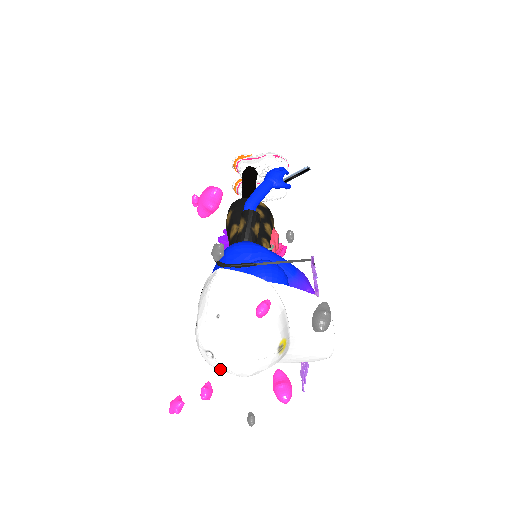
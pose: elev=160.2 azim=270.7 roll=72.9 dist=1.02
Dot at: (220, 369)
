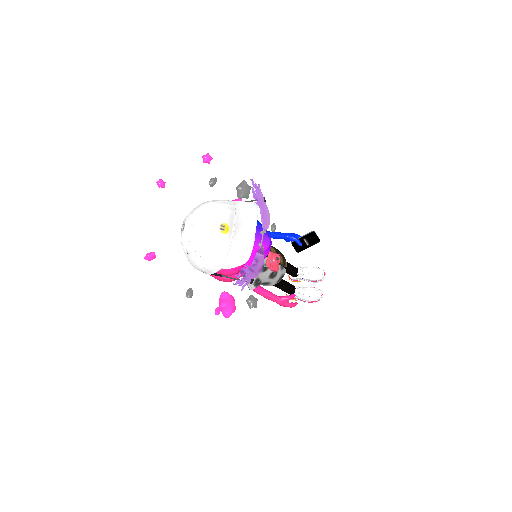
Dot at: (186, 245)
